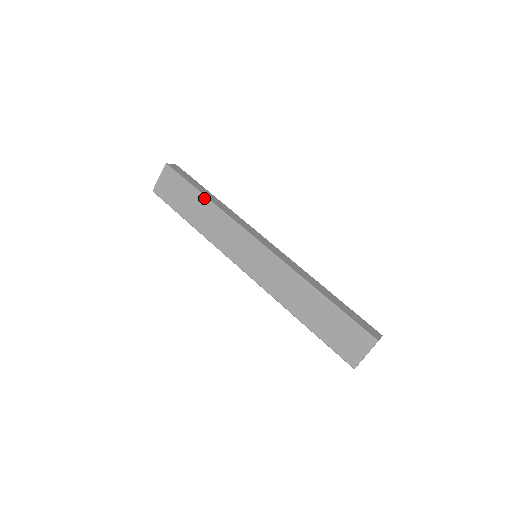
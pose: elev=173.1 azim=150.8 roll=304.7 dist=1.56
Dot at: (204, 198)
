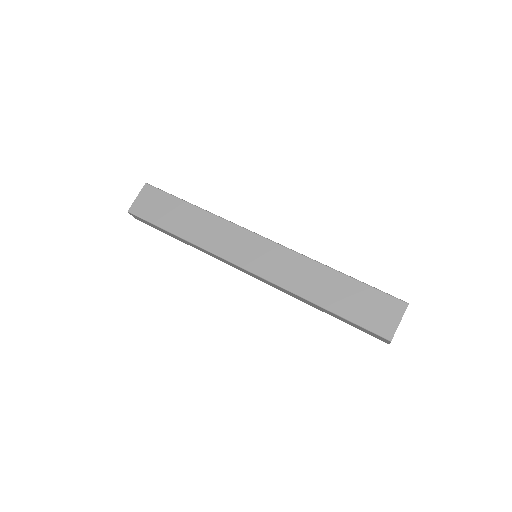
Dot at: (193, 207)
